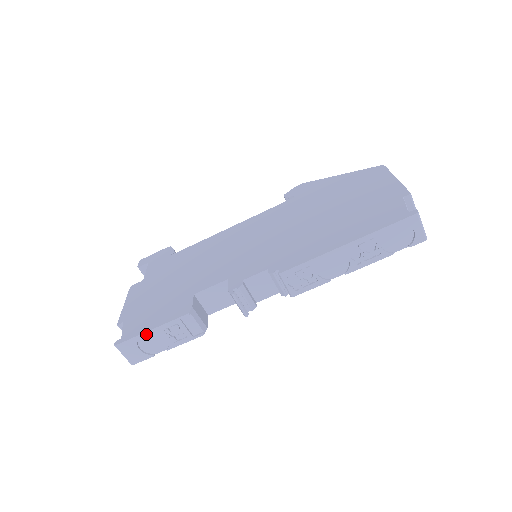
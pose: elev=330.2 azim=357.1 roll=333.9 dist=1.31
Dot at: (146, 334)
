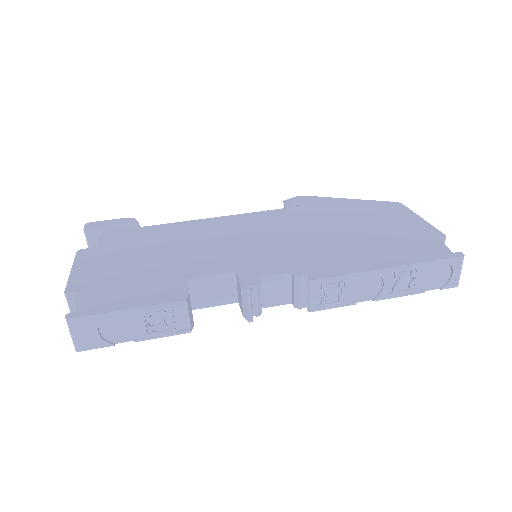
Dot at: (117, 314)
